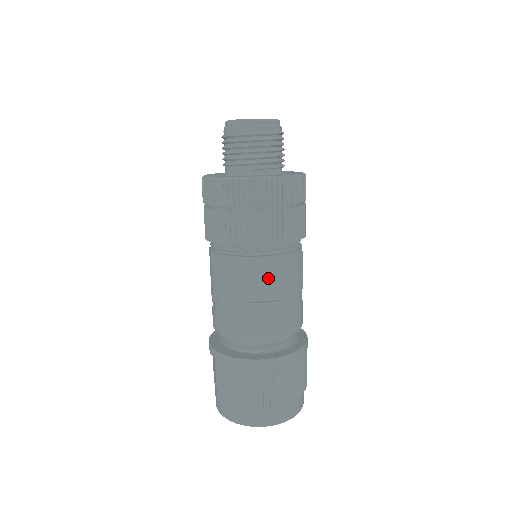
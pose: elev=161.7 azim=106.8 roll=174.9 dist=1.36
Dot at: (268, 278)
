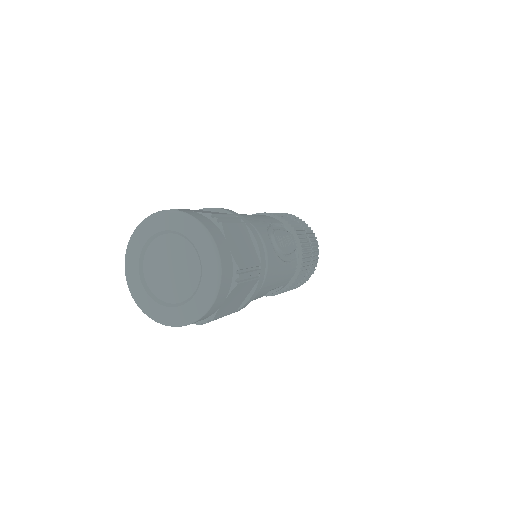
Dot at: occluded
